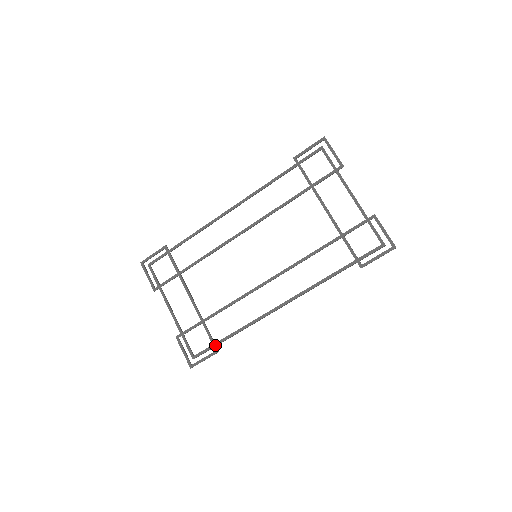
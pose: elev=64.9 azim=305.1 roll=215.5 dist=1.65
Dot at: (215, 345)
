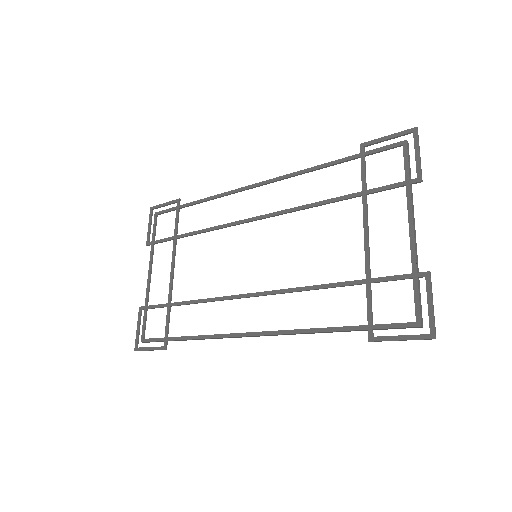
Dot at: (166, 339)
